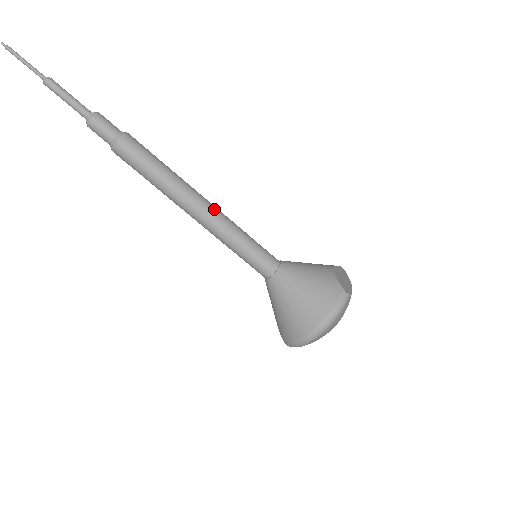
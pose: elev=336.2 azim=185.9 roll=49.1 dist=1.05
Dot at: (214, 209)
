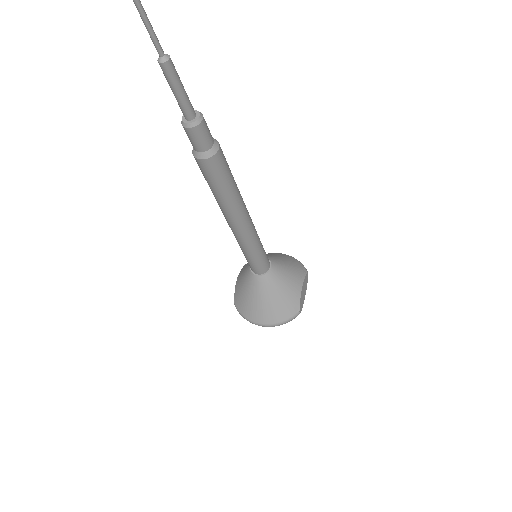
Dot at: (251, 228)
